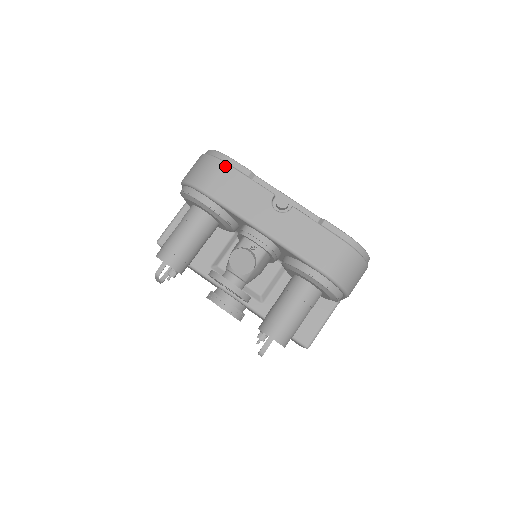
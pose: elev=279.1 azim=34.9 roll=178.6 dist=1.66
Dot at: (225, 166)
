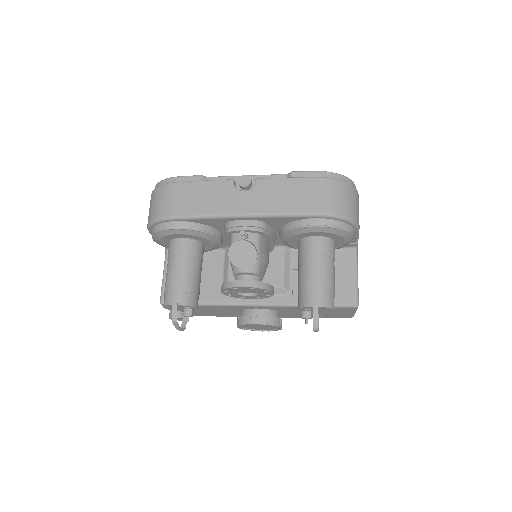
Dot at: (176, 185)
